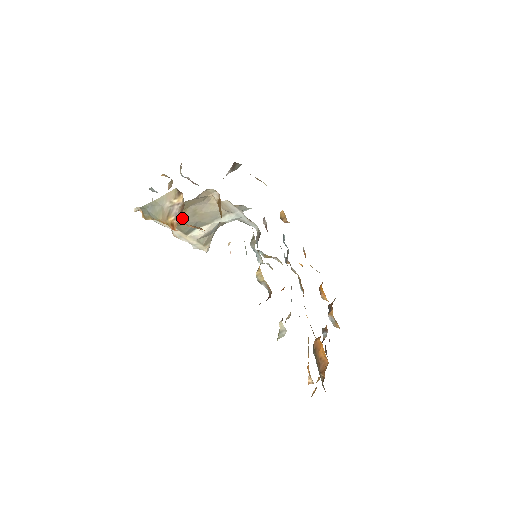
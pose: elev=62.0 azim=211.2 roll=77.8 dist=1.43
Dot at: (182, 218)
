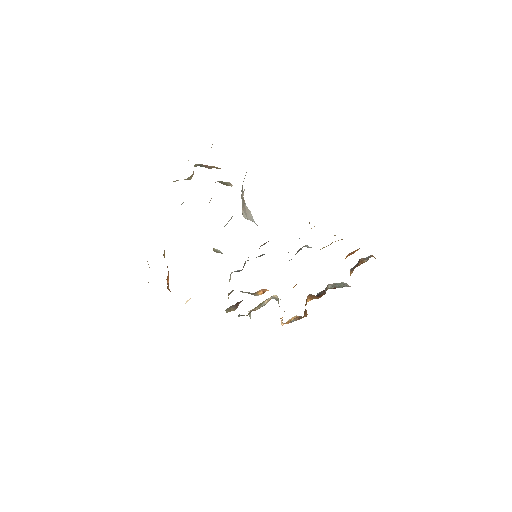
Dot at: occluded
